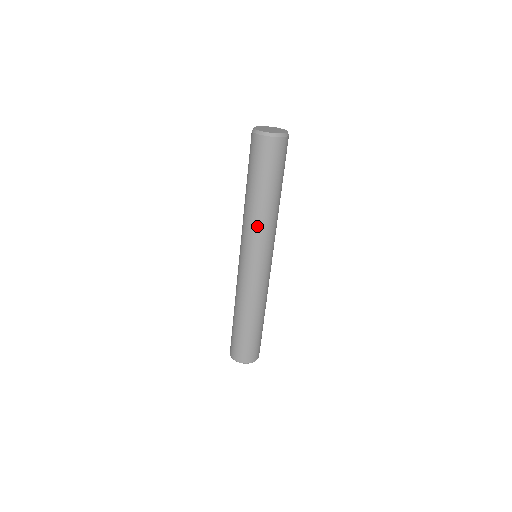
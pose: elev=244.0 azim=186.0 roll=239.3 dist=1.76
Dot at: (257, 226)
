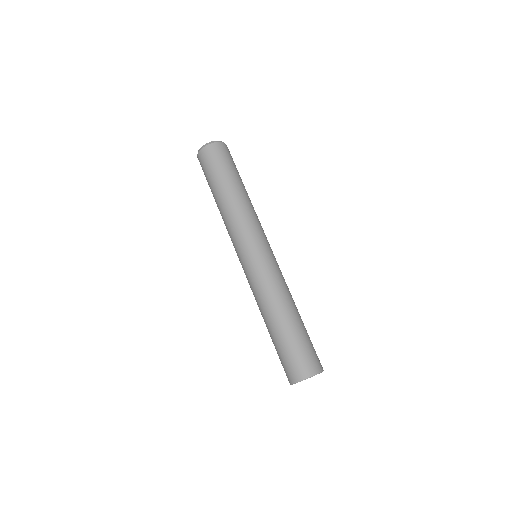
Dot at: (248, 213)
